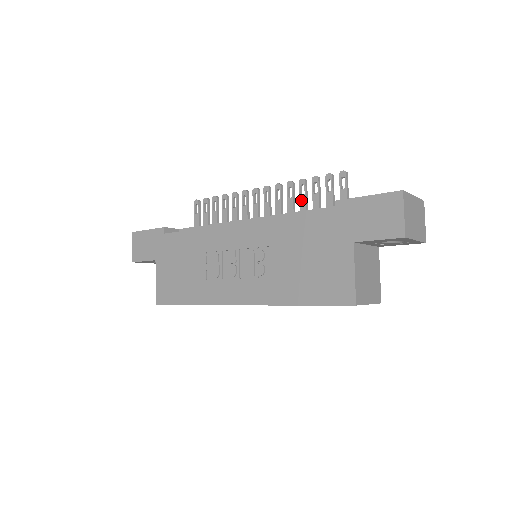
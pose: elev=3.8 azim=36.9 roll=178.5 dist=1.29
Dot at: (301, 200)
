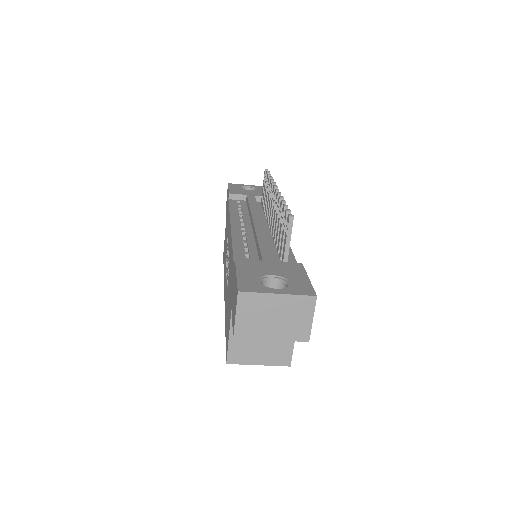
Dot at: (278, 223)
